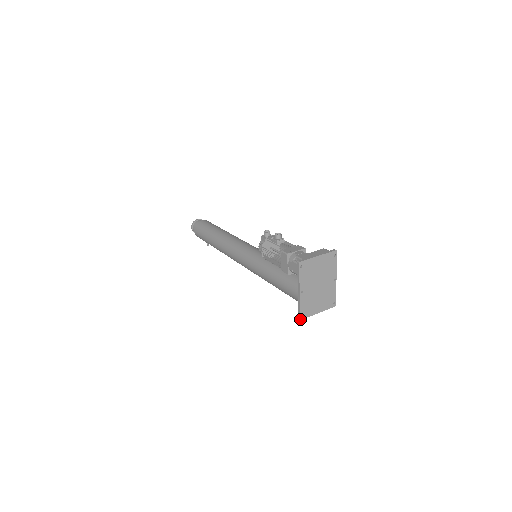
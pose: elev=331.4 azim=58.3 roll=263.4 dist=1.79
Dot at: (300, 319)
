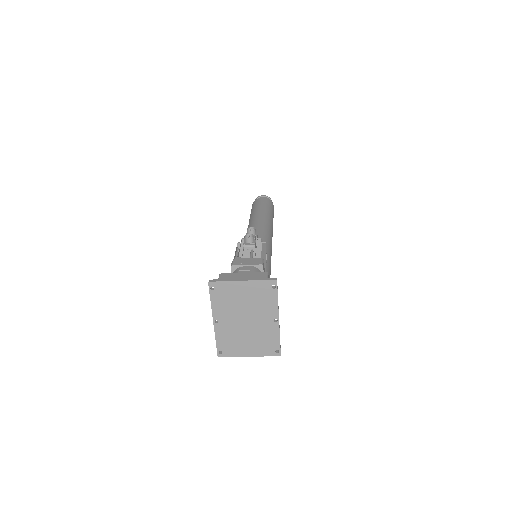
Dot at: (217, 355)
